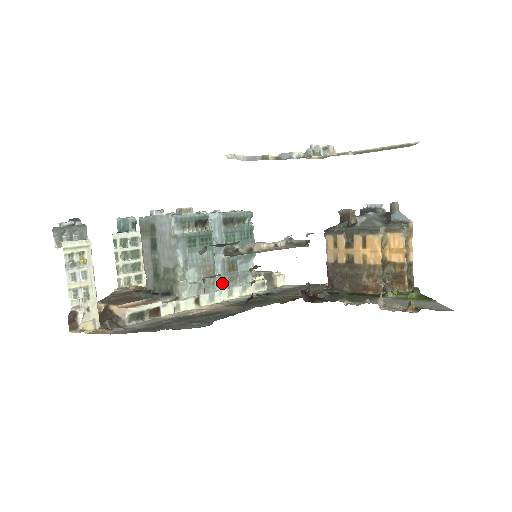
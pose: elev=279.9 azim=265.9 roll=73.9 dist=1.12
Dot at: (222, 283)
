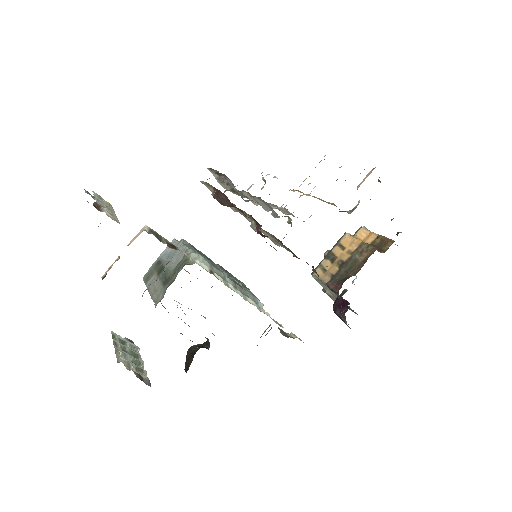
Dot at: (233, 286)
